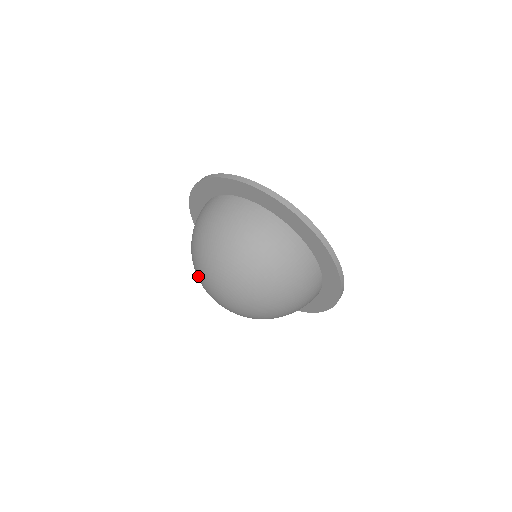
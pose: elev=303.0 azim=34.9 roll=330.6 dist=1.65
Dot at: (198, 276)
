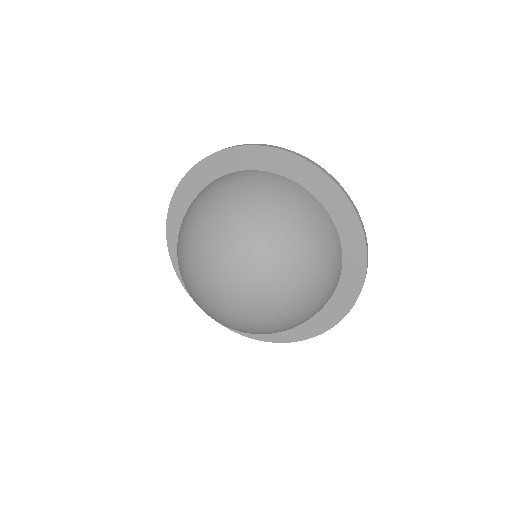
Dot at: (206, 304)
